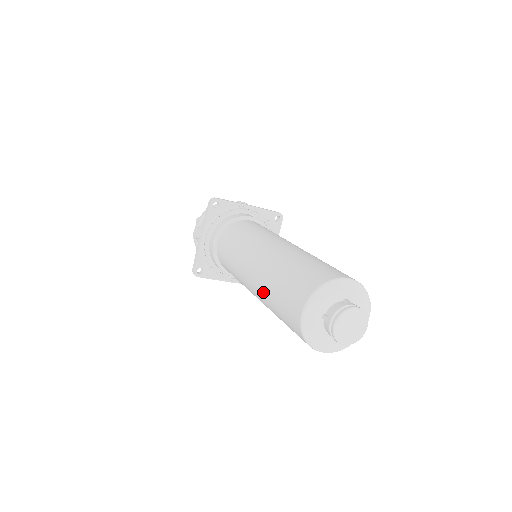
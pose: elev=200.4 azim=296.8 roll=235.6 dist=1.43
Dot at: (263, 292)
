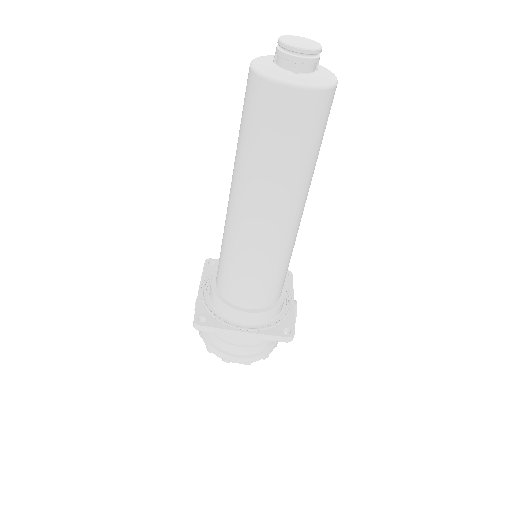
Dot at: (236, 162)
